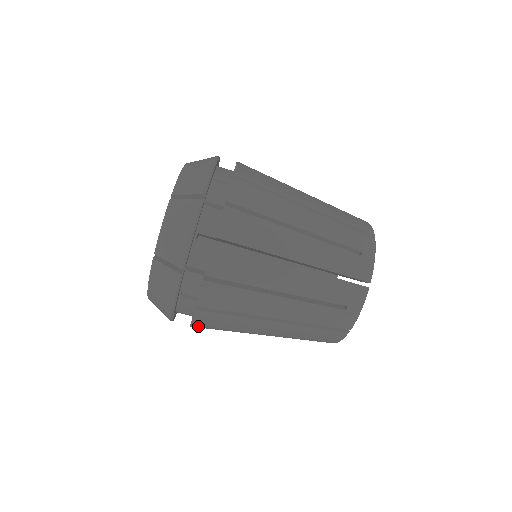
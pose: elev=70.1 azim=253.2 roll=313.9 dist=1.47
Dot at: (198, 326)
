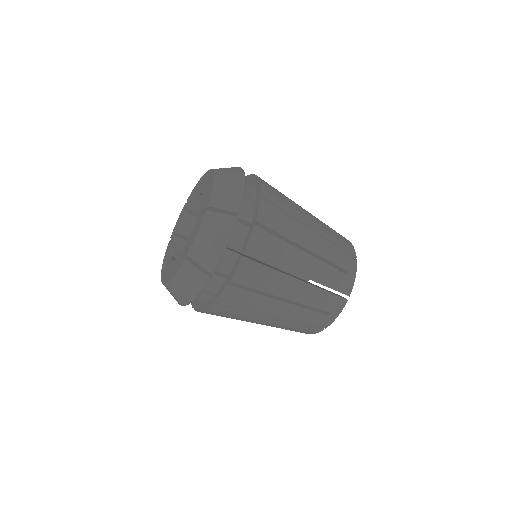
Dot at: occluded
